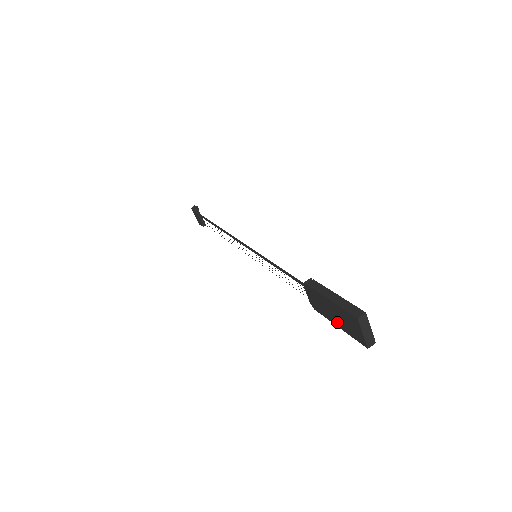
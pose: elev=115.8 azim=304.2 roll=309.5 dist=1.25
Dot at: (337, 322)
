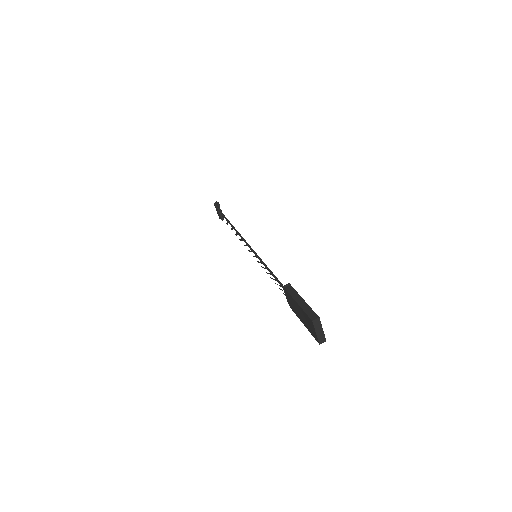
Dot at: (302, 321)
